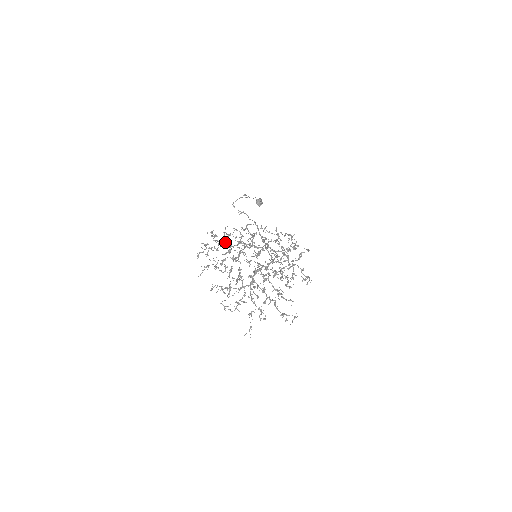
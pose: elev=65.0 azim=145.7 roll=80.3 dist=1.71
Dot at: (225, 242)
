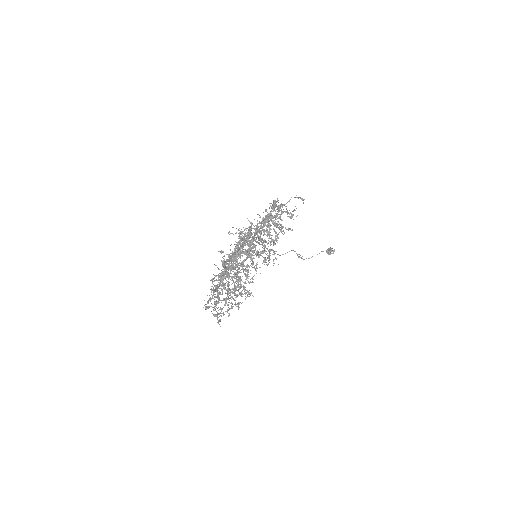
Dot at: (244, 283)
